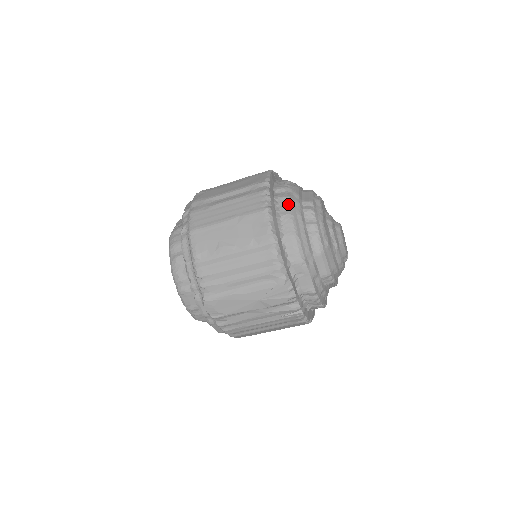
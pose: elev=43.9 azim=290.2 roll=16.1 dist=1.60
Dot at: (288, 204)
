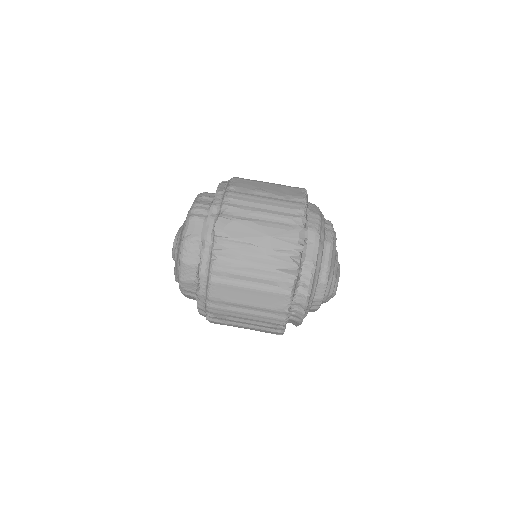
Dot at: occluded
